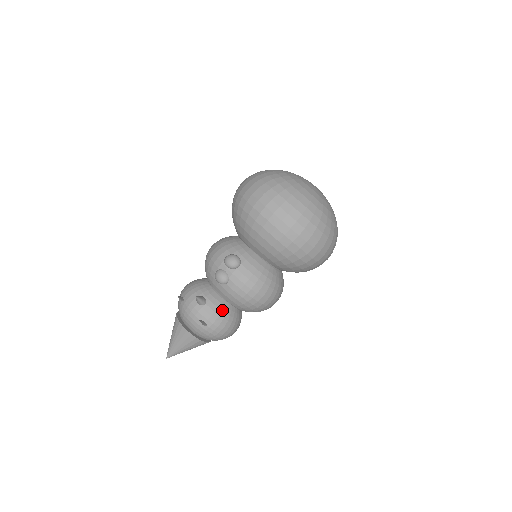
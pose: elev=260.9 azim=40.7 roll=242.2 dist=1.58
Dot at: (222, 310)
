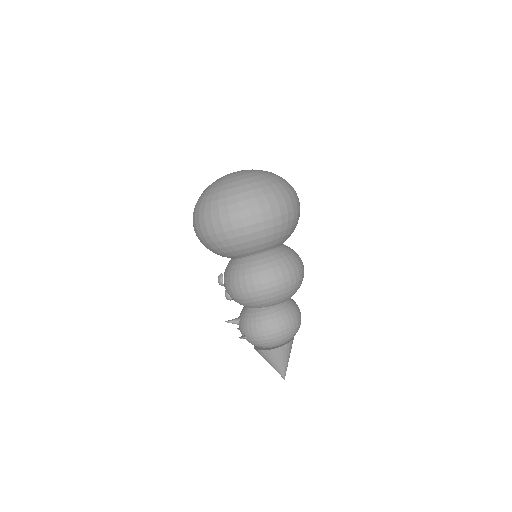
Dot at: (247, 318)
